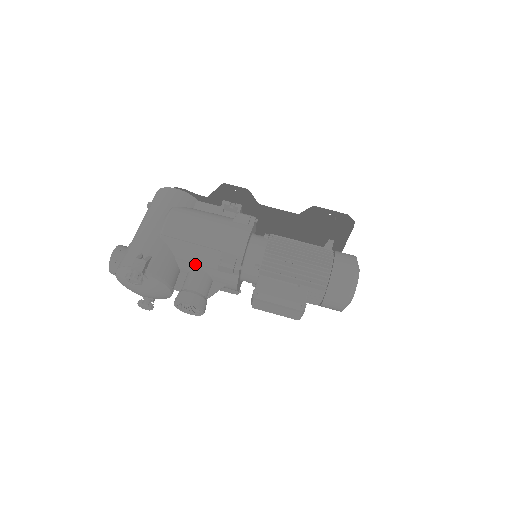
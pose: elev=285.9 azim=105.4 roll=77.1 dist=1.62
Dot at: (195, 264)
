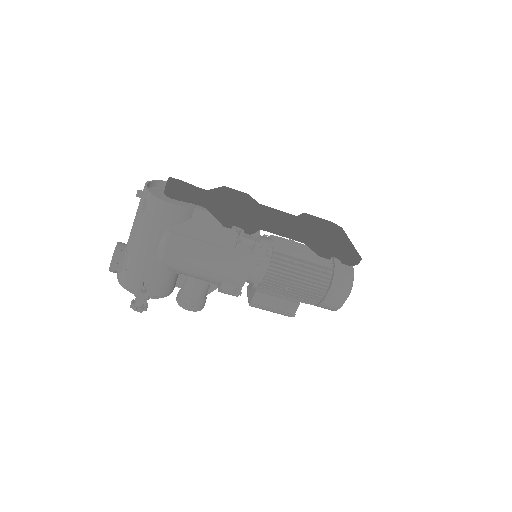
Dot at: occluded
